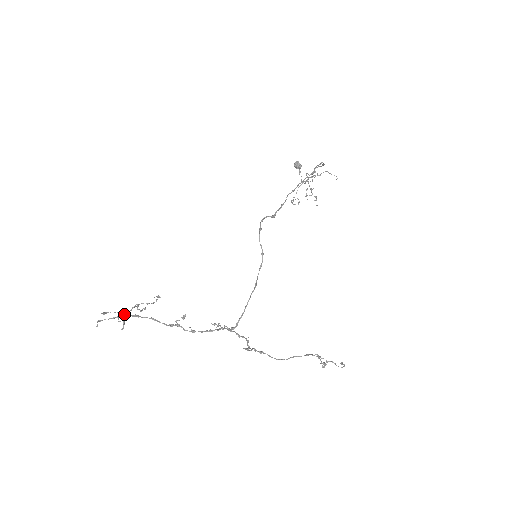
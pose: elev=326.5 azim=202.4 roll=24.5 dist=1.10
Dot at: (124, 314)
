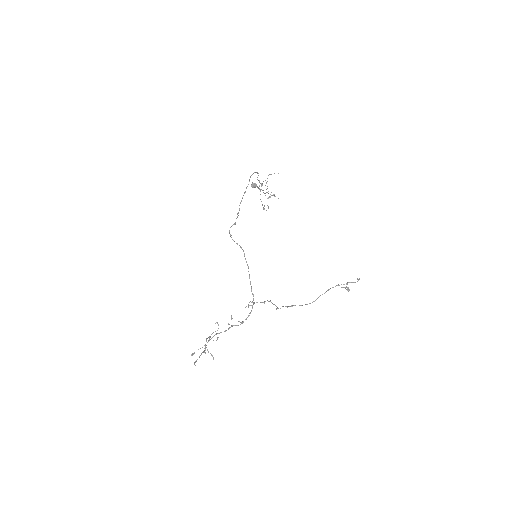
Dot at: (207, 349)
